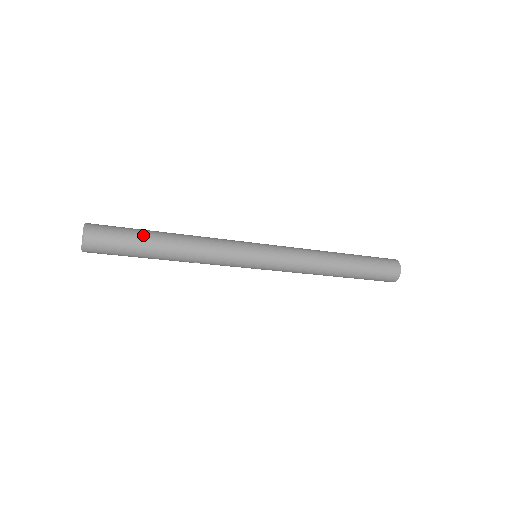
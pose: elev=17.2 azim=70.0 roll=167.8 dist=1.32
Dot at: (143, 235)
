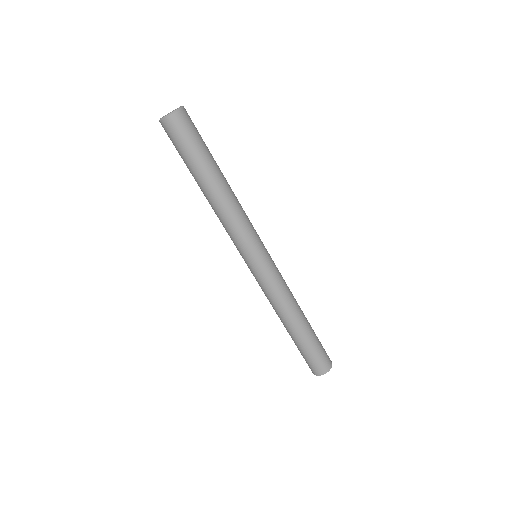
Dot at: occluded
